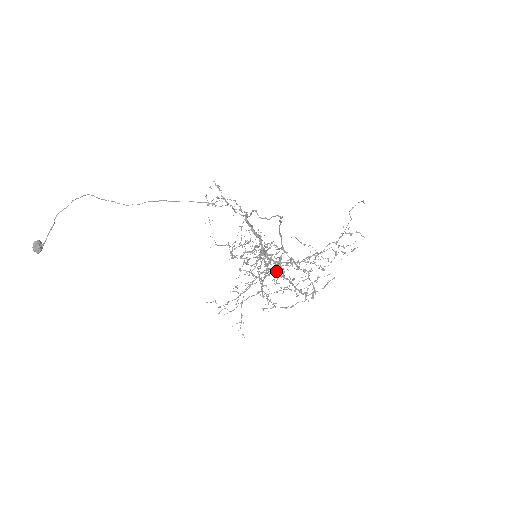
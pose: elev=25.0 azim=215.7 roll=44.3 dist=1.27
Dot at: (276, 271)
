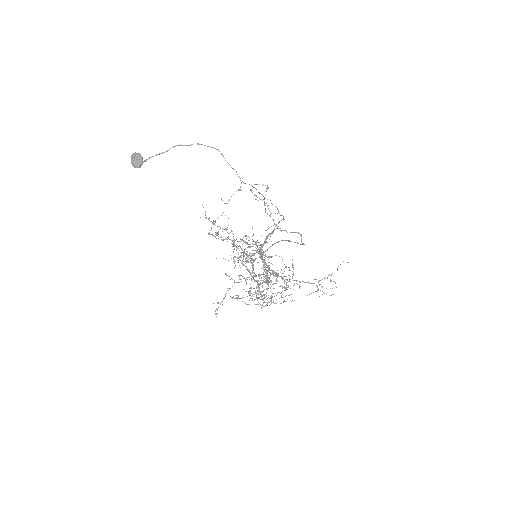
Dot at: occluded
